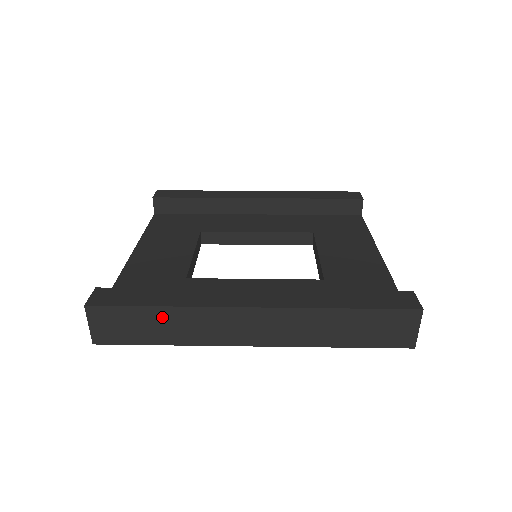
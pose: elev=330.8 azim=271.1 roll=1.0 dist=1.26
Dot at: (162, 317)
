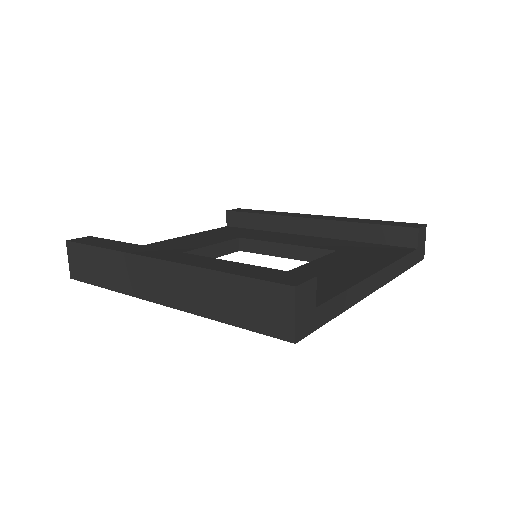
Dot at: (103, 259)
